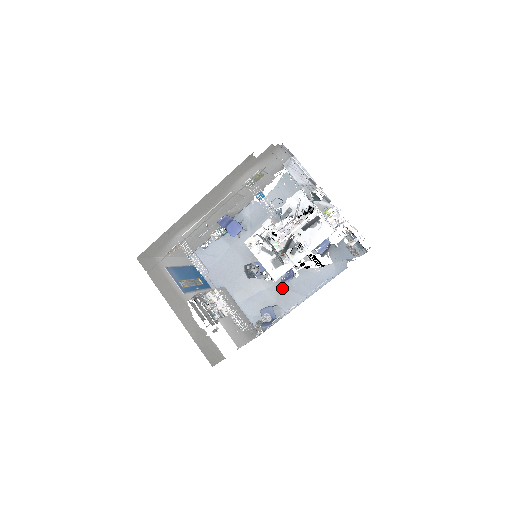
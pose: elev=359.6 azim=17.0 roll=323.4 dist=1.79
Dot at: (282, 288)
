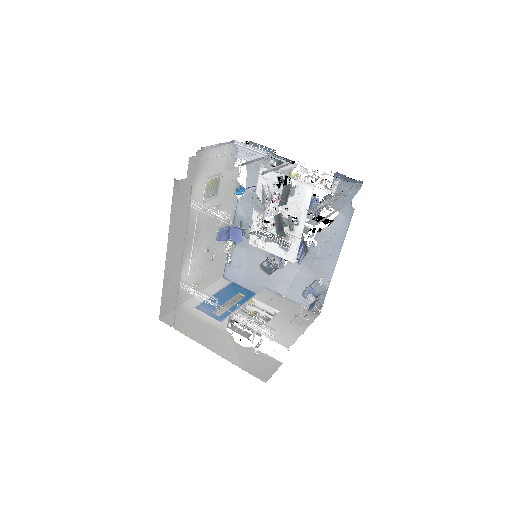
Dot at: (311, 262)
